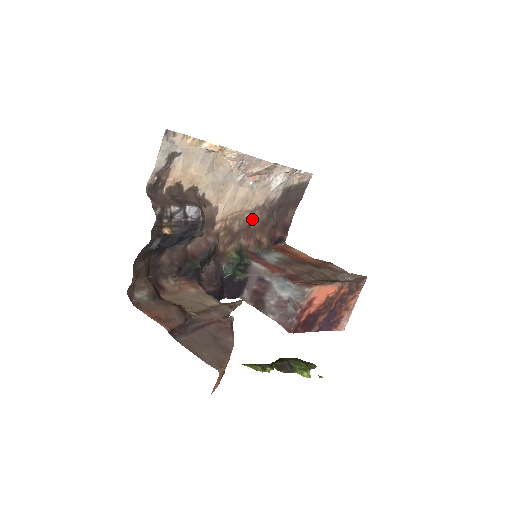
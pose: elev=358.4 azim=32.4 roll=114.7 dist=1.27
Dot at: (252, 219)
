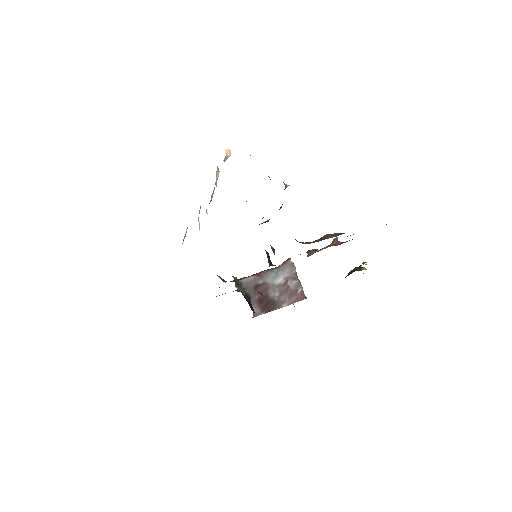
Dot at: occluded
